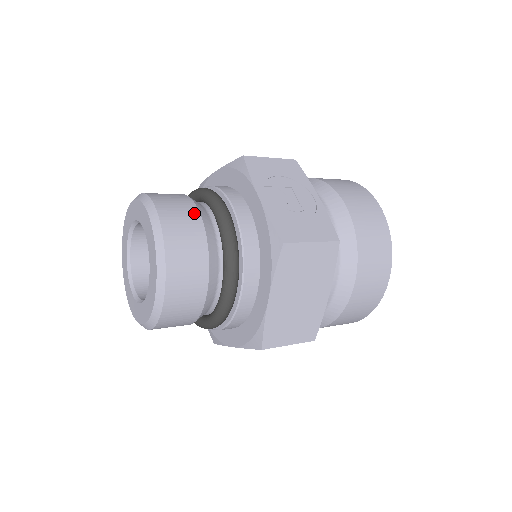
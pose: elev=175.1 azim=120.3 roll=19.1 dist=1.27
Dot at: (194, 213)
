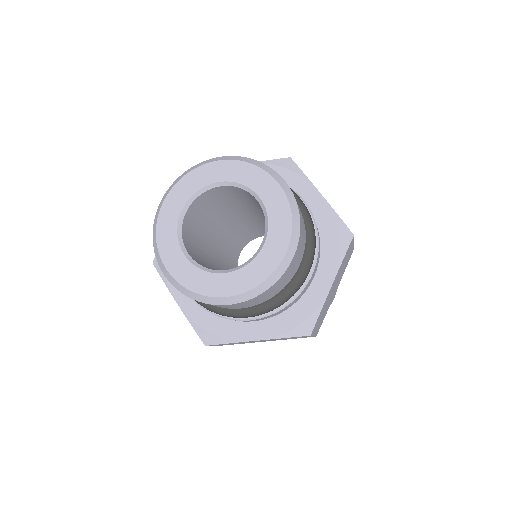
Dot at: occluded
